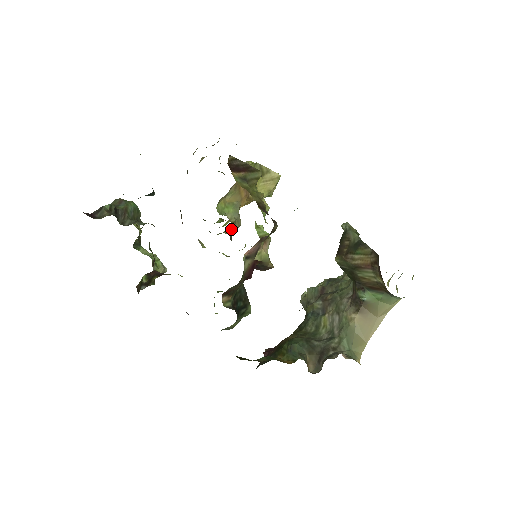
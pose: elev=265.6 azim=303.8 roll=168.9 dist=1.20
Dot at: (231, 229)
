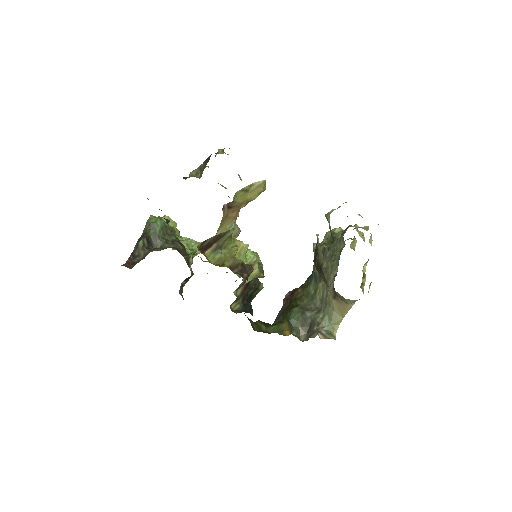
Dot at: occluded
